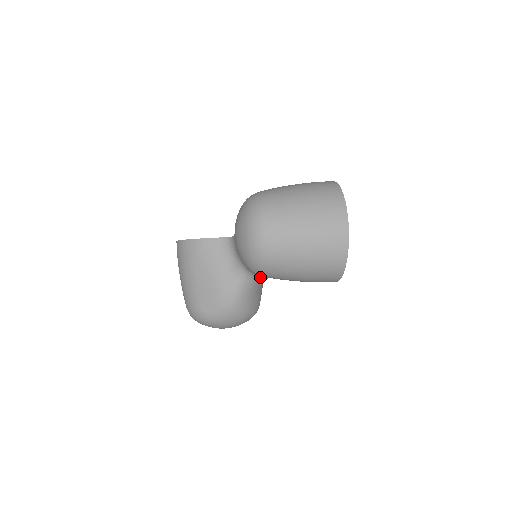
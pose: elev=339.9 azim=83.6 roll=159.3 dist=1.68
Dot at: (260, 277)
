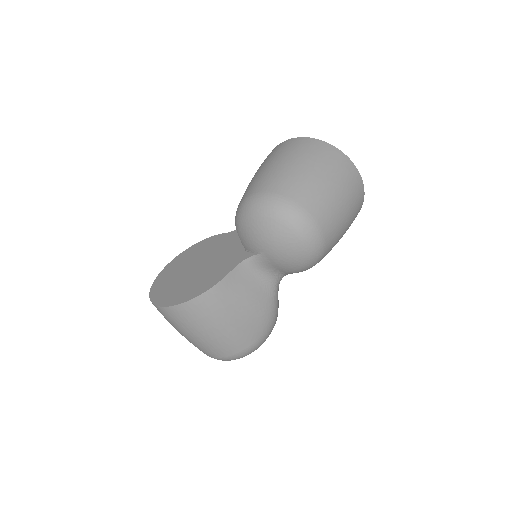
Dot at: occluded
